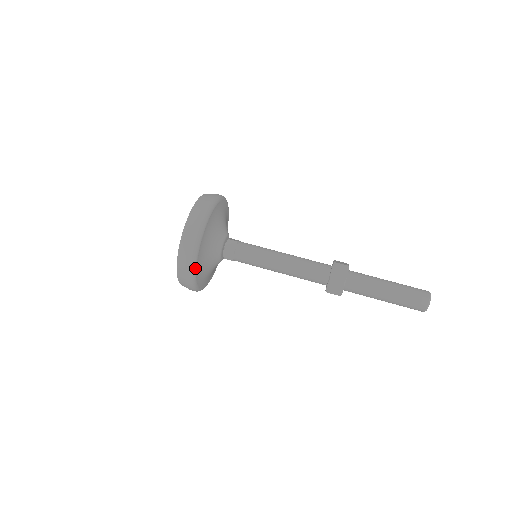
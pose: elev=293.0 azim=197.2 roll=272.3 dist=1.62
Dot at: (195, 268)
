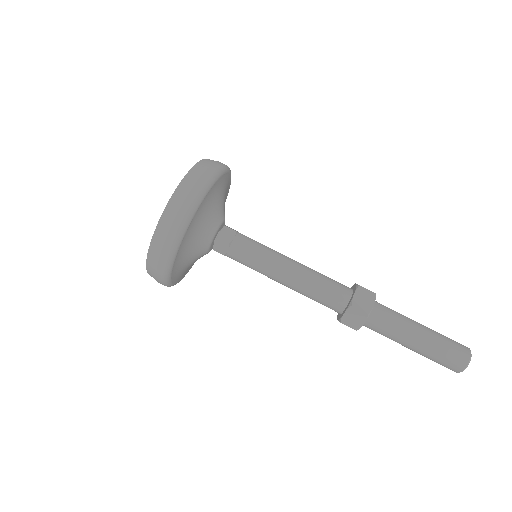
Dot at: (176, 252)
